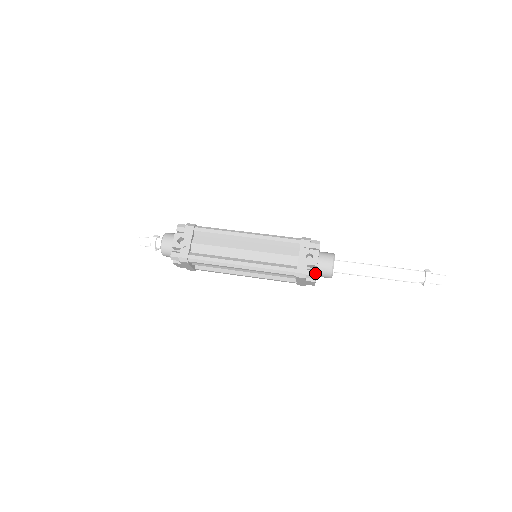
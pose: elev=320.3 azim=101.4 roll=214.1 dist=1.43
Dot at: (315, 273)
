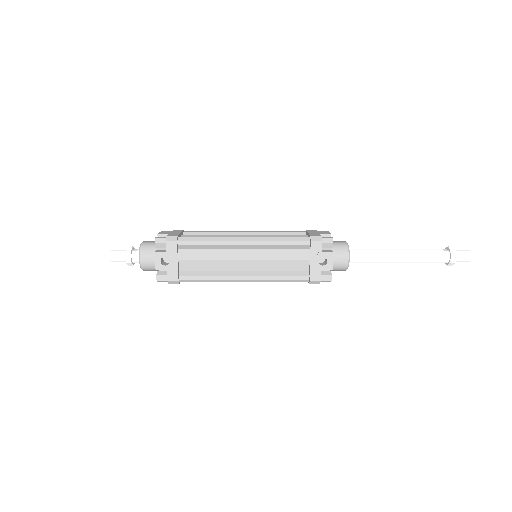
Dot at: (330, 278)
